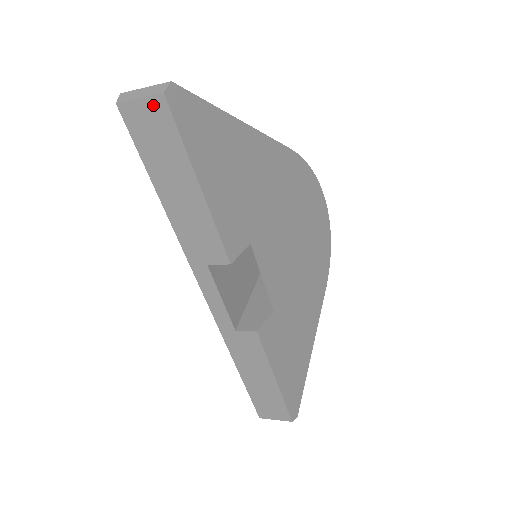
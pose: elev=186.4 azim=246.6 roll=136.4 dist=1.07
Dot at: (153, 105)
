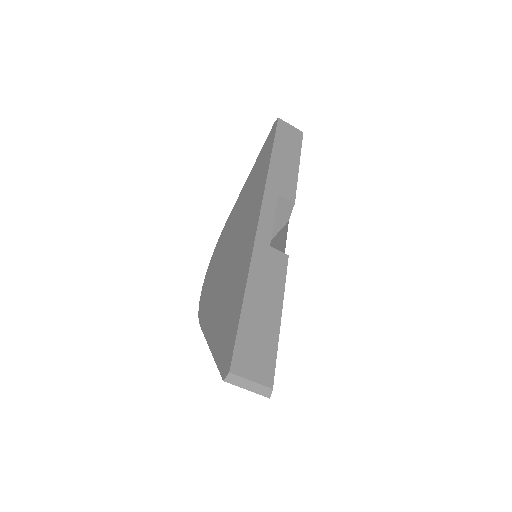
Dot at: (296, 131)
